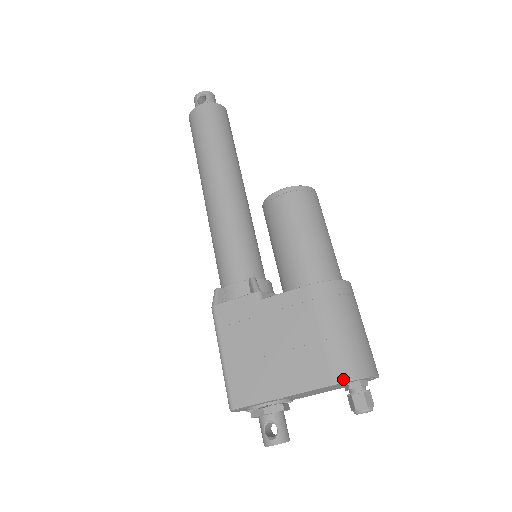
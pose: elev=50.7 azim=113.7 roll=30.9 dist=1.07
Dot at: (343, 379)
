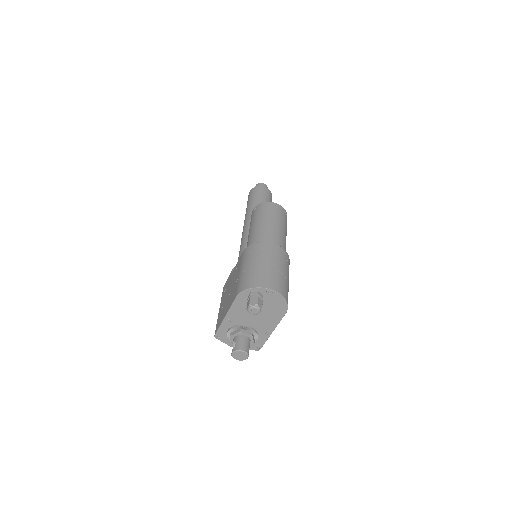
Dot at: (239, 292)
